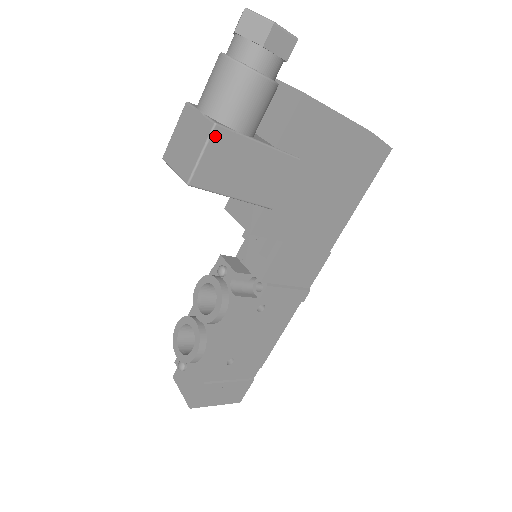
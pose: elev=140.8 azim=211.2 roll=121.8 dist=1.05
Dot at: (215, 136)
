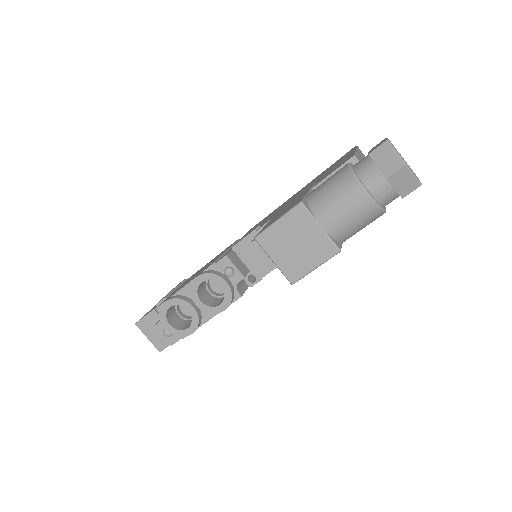
Dot at: (333, 256)
